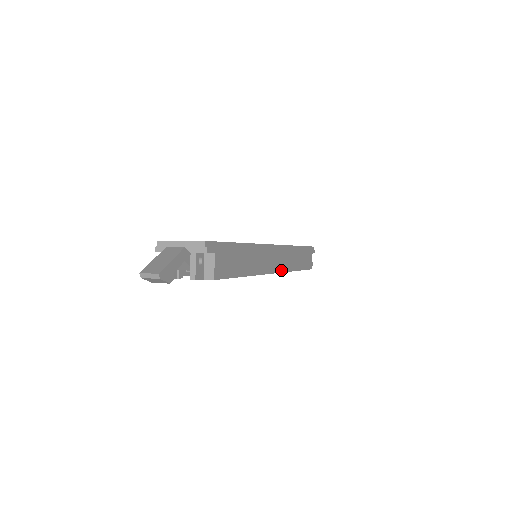
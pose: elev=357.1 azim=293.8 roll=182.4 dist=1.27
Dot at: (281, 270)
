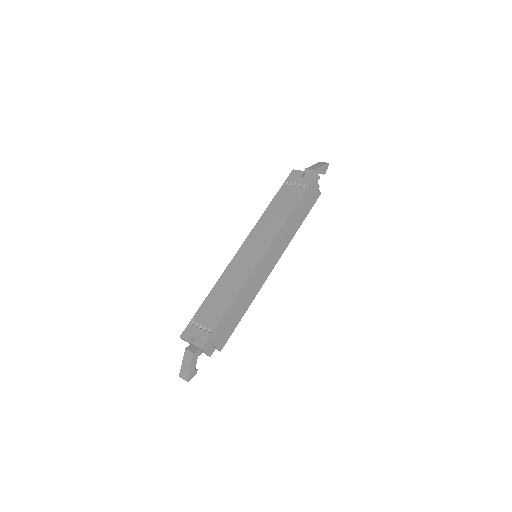
Dot at: (279, 257)
